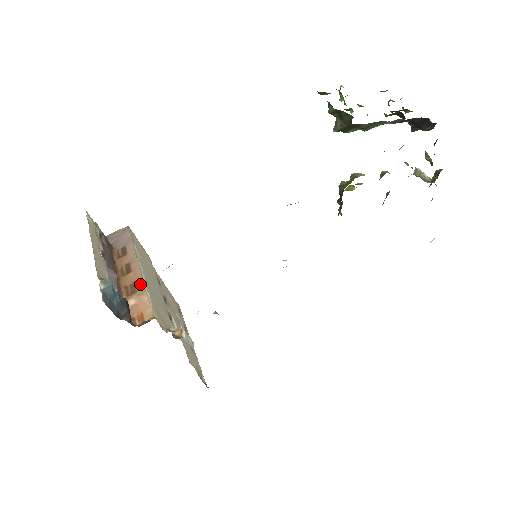
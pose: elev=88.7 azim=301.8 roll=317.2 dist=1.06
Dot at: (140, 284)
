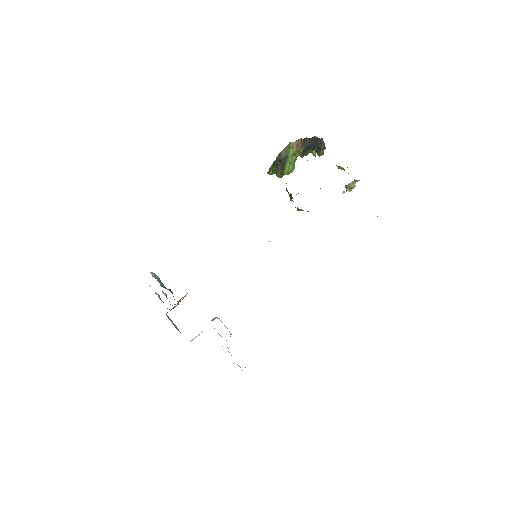
Dot at: occluded
